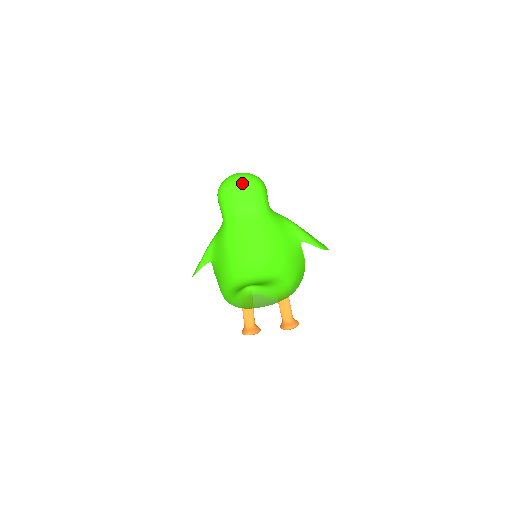
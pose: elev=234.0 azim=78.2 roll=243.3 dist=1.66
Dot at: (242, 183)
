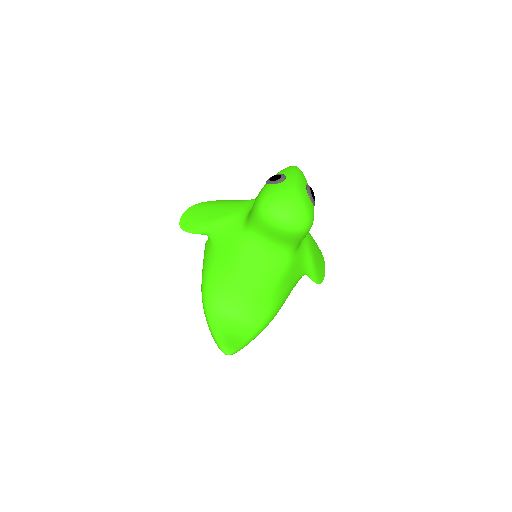
Dot at: (290, 228)
